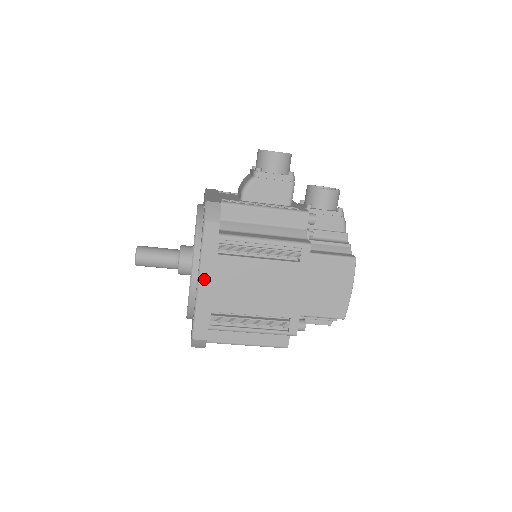
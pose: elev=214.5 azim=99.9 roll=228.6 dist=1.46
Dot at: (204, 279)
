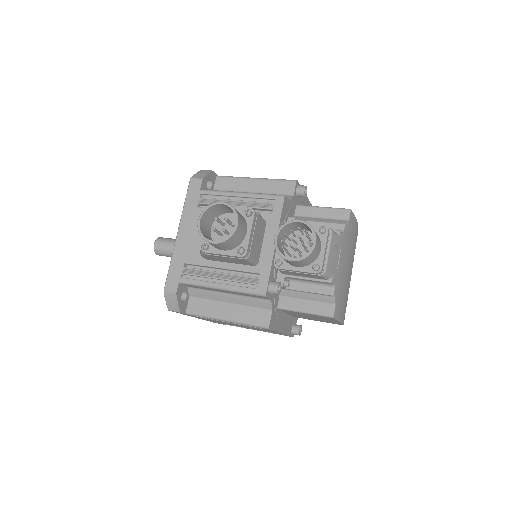
Dot at: occluded
